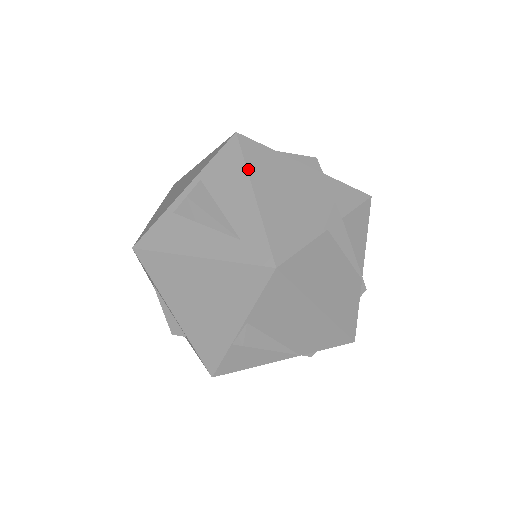
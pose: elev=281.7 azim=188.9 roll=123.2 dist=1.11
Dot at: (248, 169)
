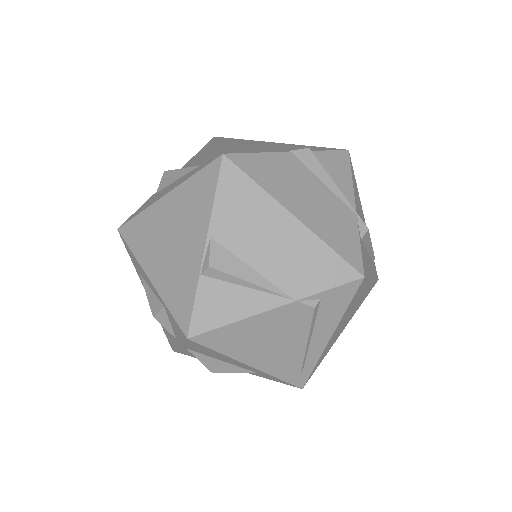
Dot at: (217, 141)
